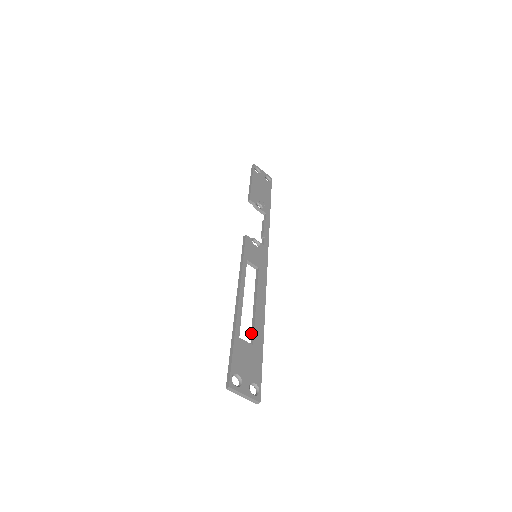
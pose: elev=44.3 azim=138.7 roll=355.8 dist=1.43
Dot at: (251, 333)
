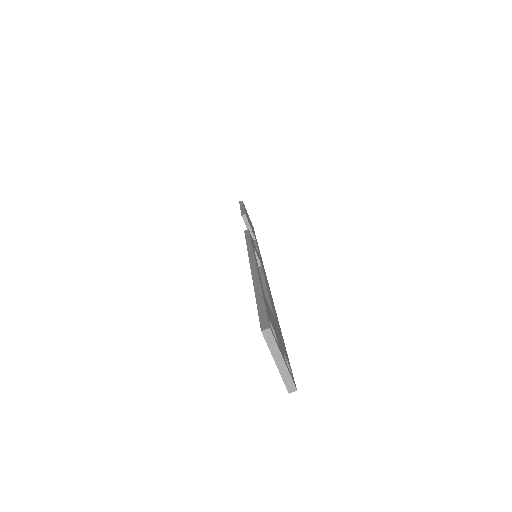
Dot at: occluded
